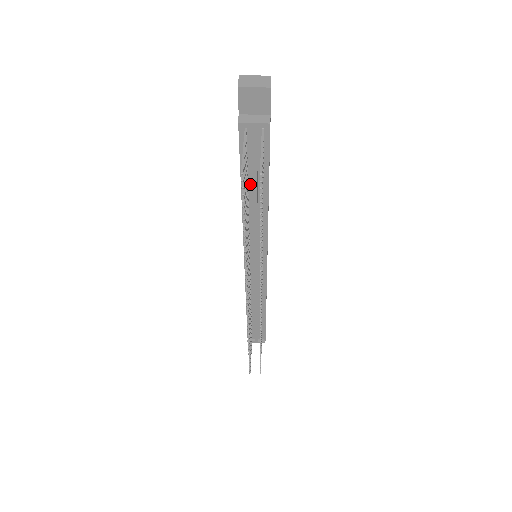
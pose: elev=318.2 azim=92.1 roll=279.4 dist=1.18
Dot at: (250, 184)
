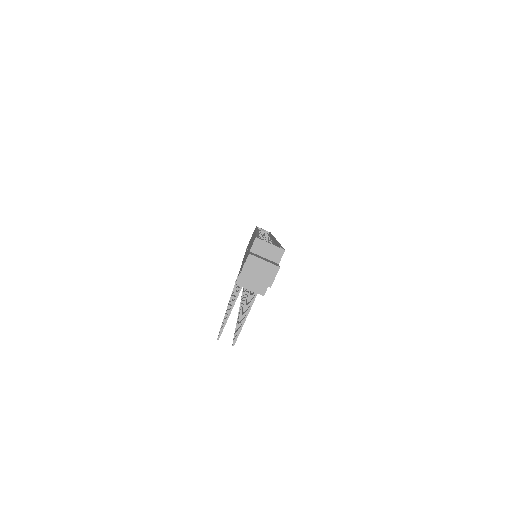
Dot at: occluded
